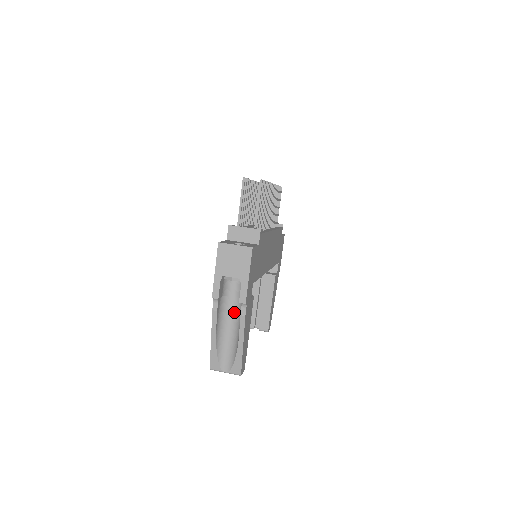
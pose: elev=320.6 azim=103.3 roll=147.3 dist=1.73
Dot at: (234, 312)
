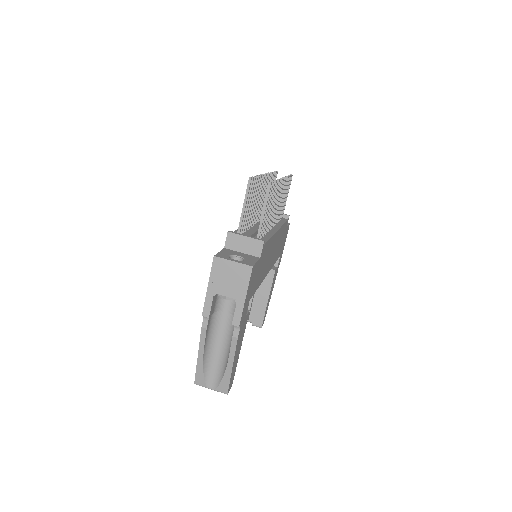
Dot at: (226, 328)
